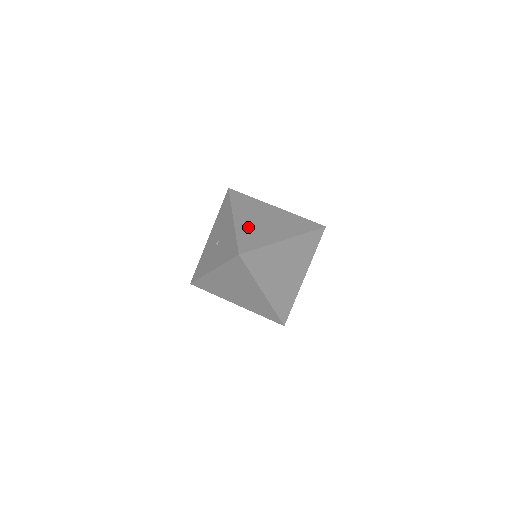
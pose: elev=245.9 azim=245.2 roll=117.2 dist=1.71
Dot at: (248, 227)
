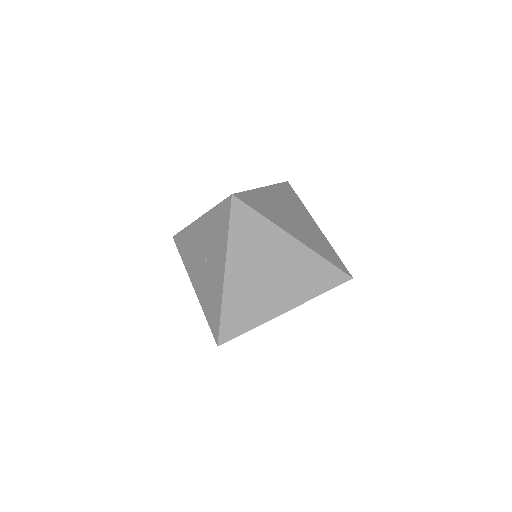
Dot at: occluded
